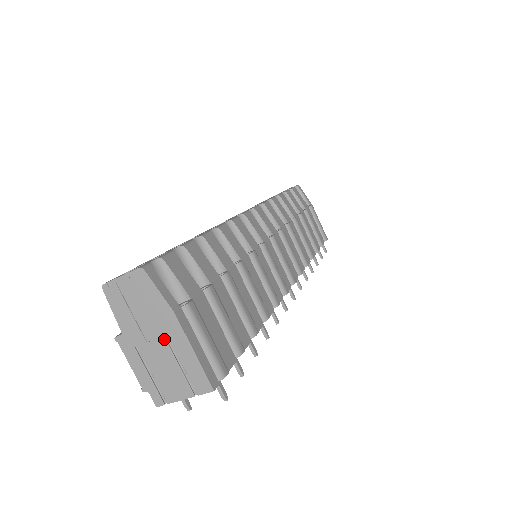
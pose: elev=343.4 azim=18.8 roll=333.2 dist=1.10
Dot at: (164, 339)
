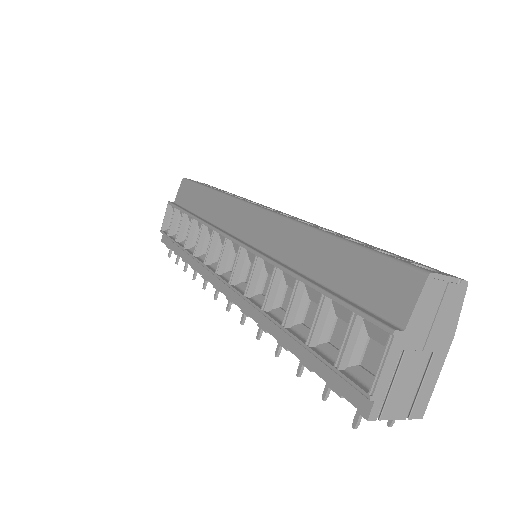
Dot at: (430, 355)
